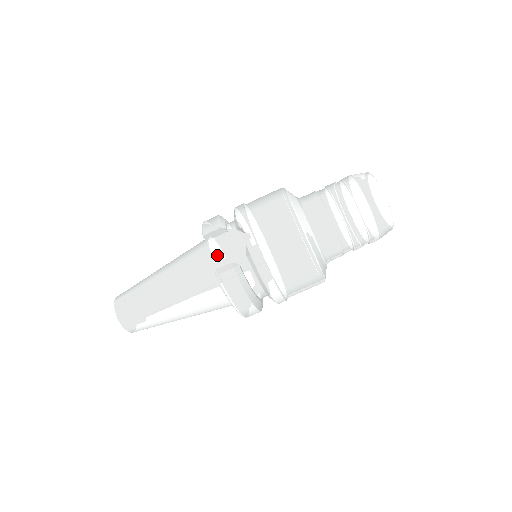
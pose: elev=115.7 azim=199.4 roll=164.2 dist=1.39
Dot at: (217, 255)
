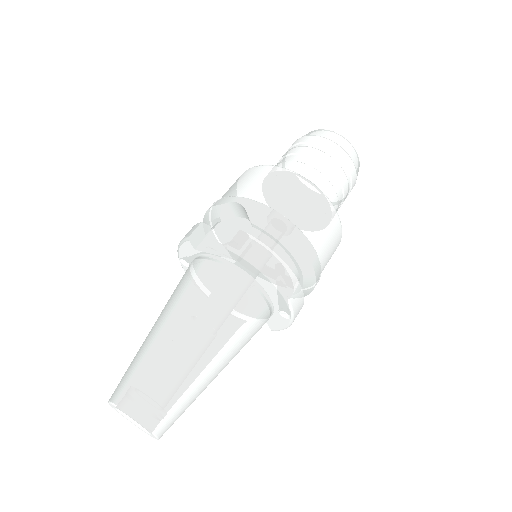
Dot at: (217, 249)
